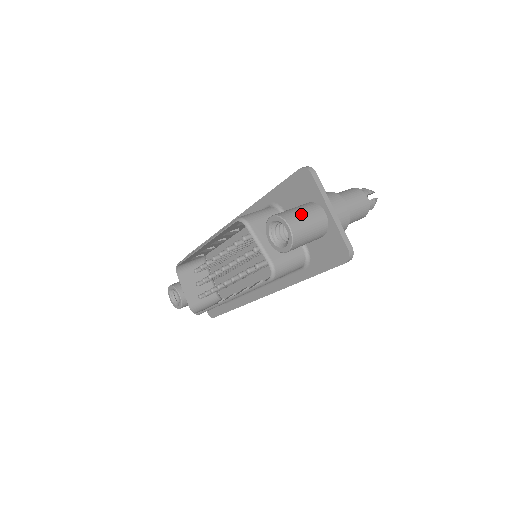
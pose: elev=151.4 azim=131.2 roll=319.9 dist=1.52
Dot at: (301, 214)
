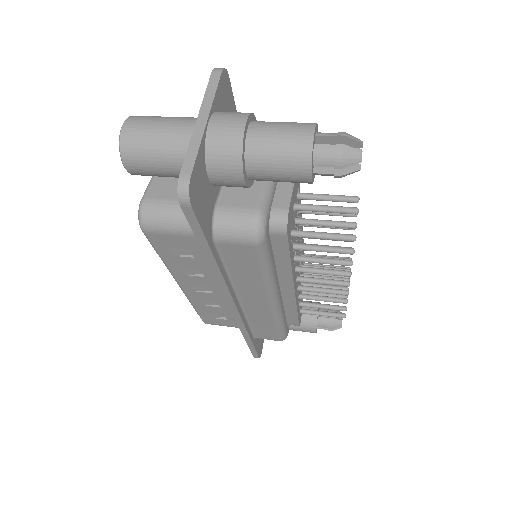
Dot at: (159, 118)
